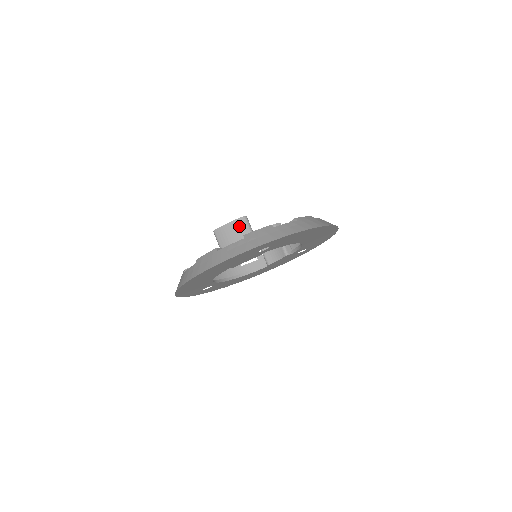
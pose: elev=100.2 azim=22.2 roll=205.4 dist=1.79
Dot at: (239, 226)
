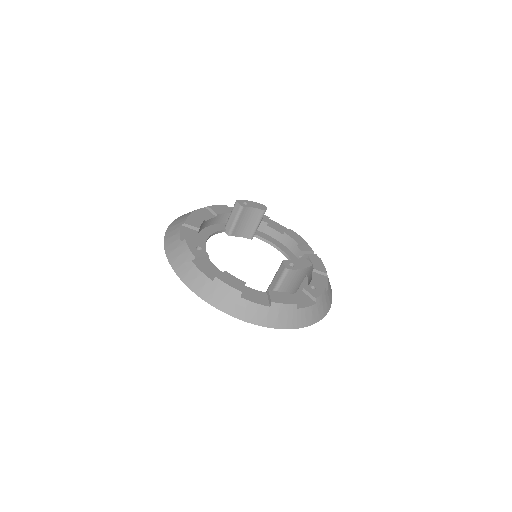
Dot at: (305, 273)
